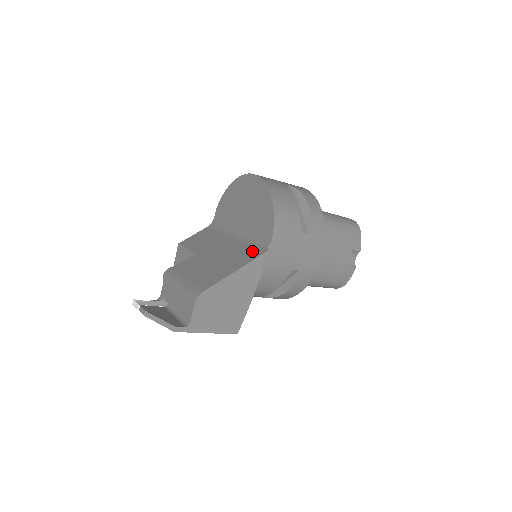
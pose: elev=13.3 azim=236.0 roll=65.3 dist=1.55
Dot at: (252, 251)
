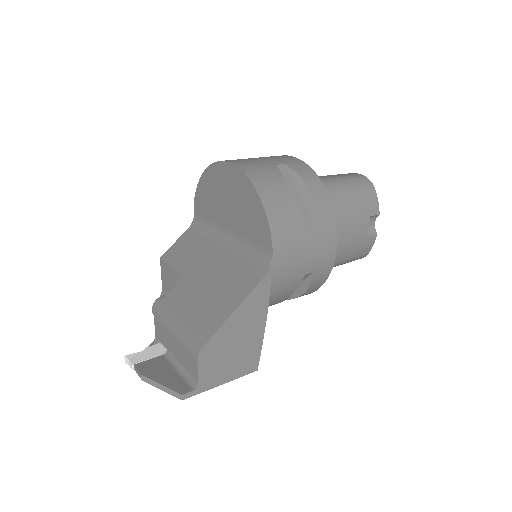
Dot at: (251, 270)
